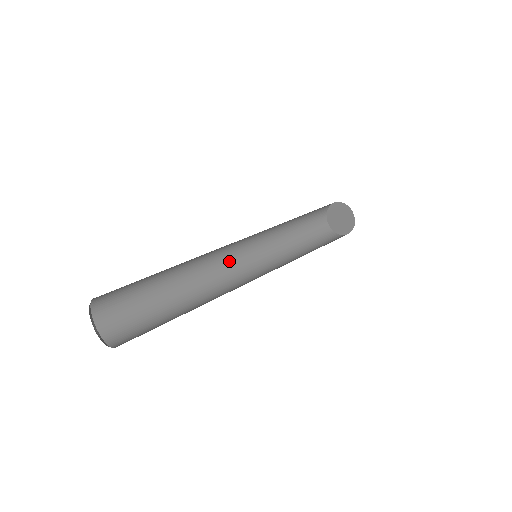
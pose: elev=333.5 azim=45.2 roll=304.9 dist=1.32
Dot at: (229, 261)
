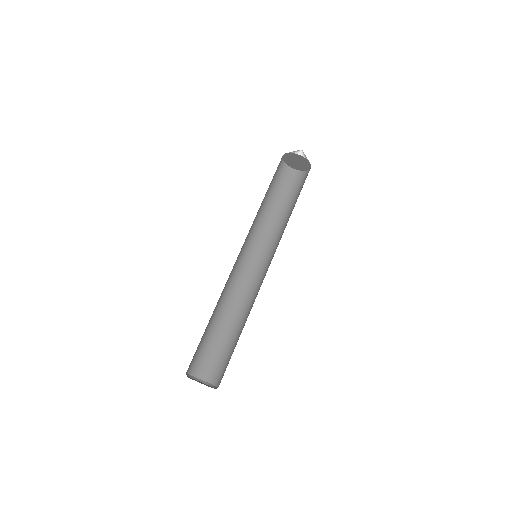
Dot at: (247, 272)
